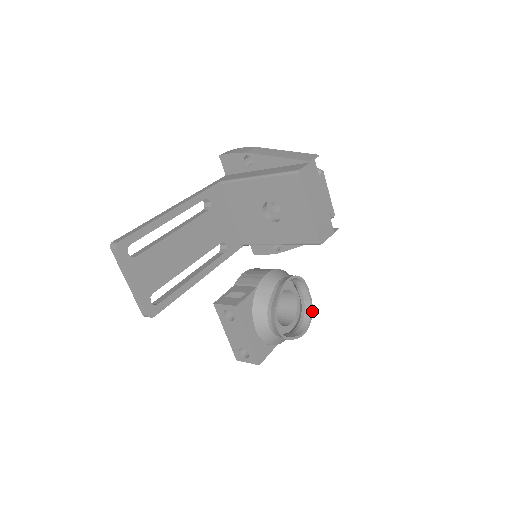
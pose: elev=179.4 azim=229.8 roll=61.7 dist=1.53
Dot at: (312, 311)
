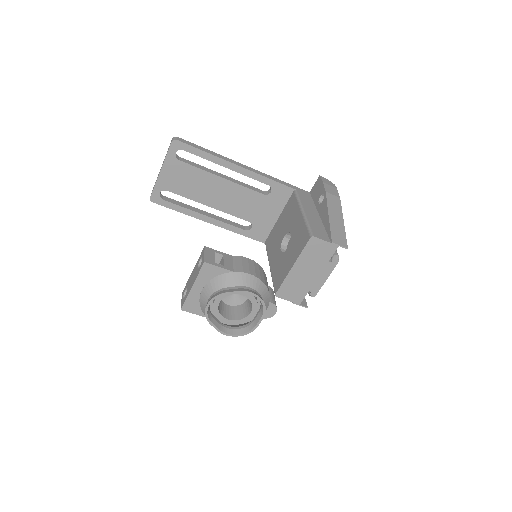
Dot at: occluded
